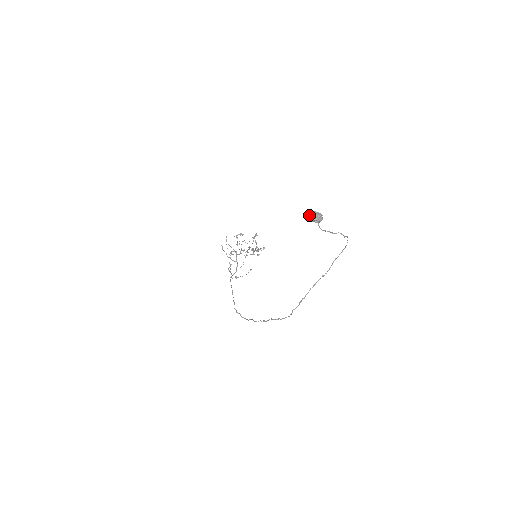
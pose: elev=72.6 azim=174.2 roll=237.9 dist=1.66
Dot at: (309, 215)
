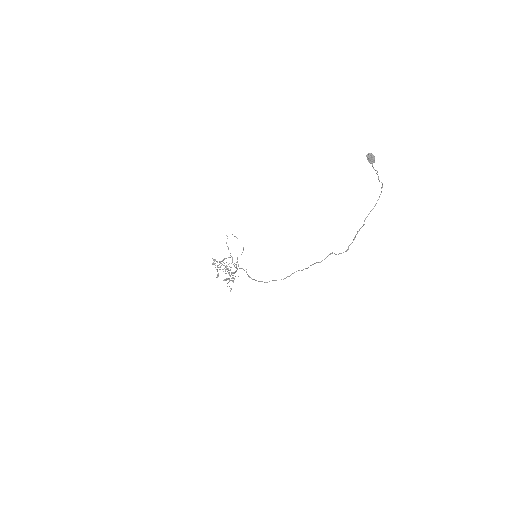
Dot at: (367, 155)
